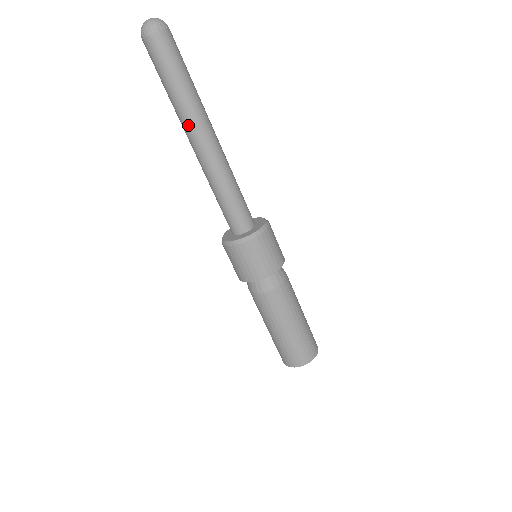
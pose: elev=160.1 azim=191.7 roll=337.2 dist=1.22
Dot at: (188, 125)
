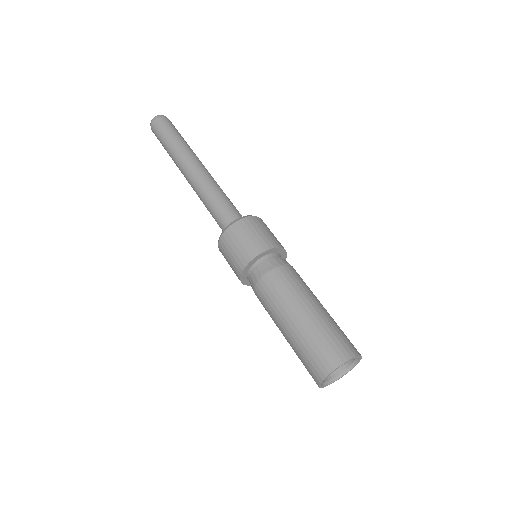
Dot at: (183, 159)
